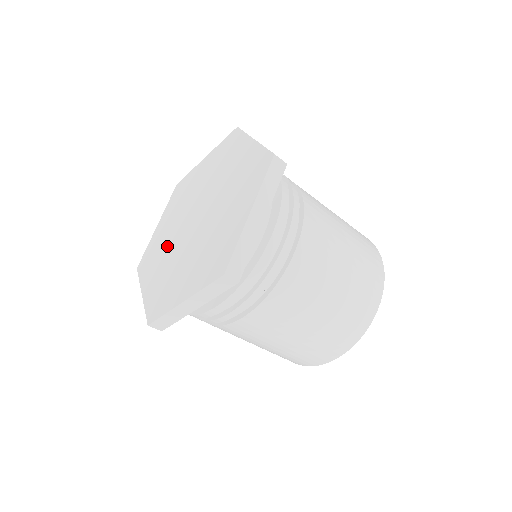
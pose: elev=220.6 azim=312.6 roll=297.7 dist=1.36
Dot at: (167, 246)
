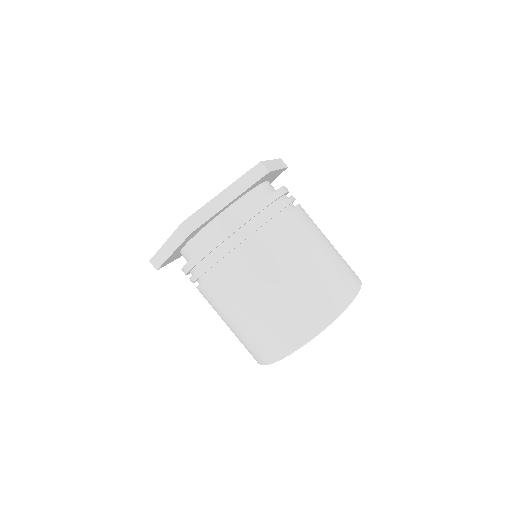
Dot at: occluded
